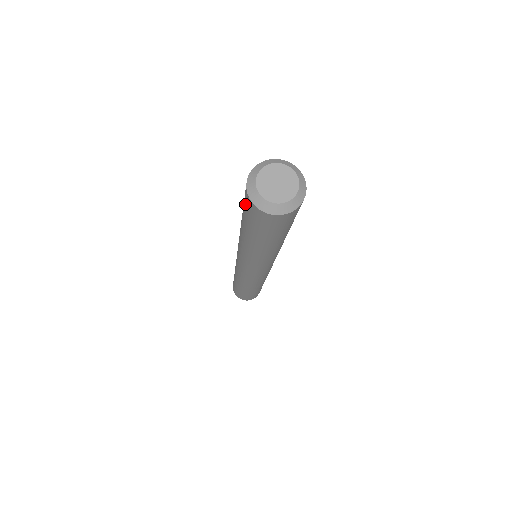
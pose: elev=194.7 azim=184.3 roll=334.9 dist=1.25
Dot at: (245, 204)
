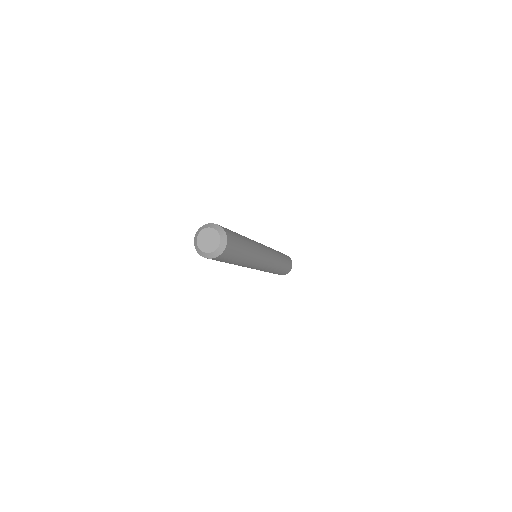
Dot at: occluded
